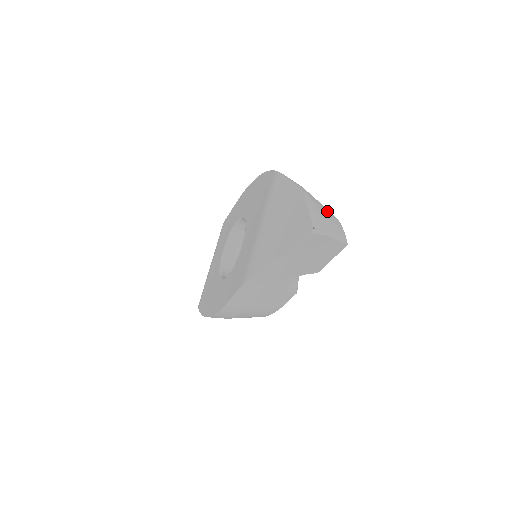
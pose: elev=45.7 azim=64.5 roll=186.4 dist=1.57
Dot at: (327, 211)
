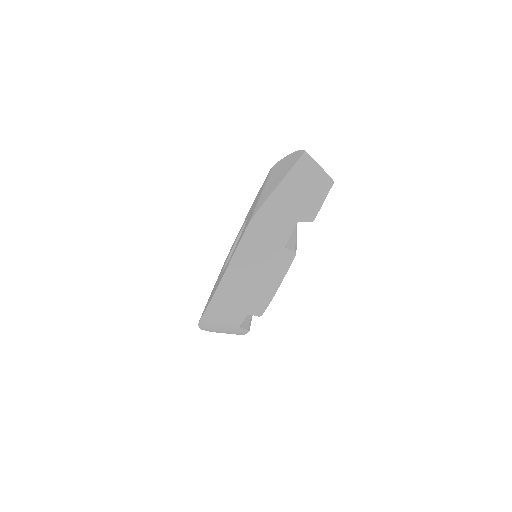
Dot at: occluded
